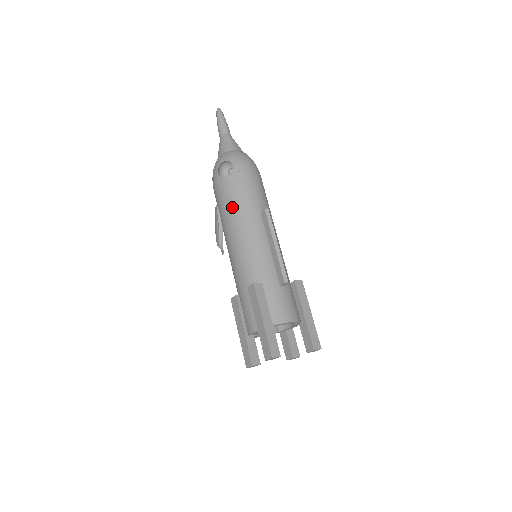
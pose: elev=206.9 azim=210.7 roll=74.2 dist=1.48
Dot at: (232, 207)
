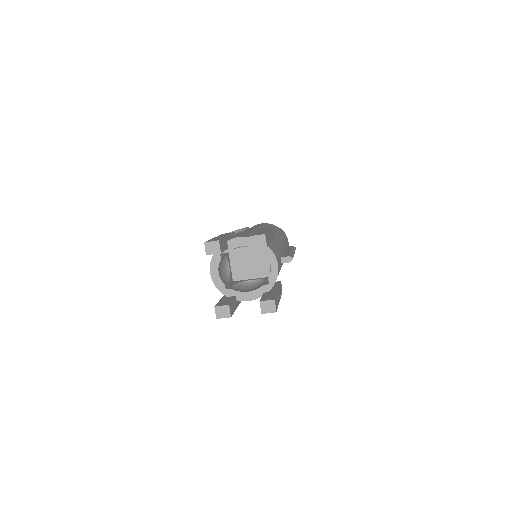
Dot at: occluded
